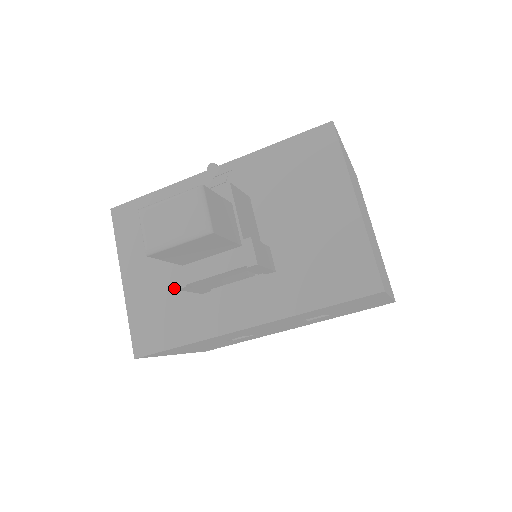
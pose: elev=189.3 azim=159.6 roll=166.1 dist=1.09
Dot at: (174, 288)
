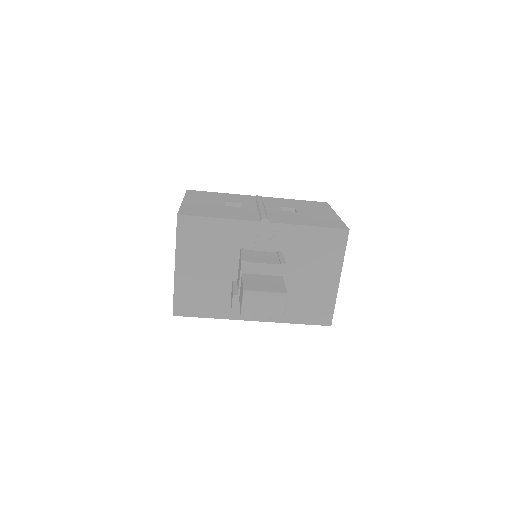
Dot at: (213, 285)
